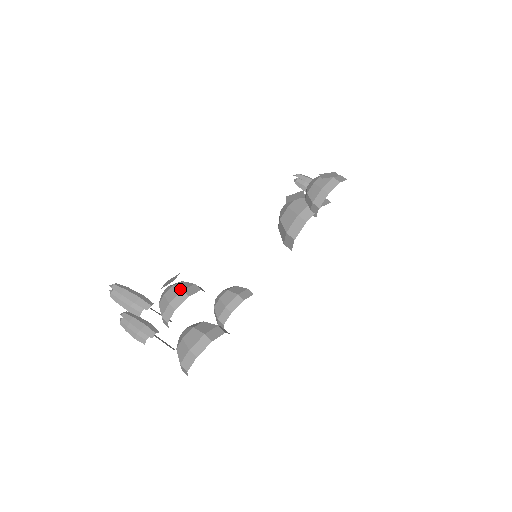
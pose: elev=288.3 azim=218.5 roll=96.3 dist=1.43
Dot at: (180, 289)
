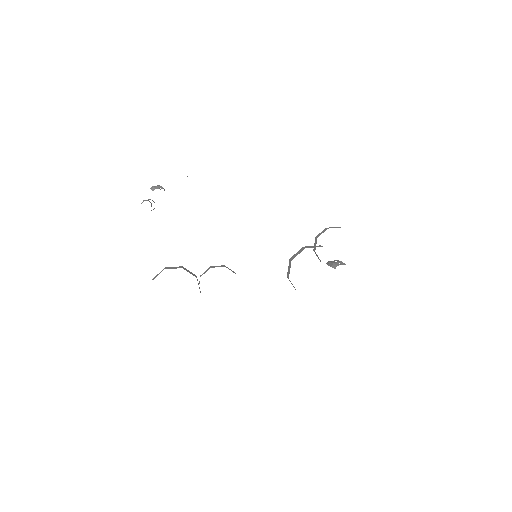
Dot at: occluded
